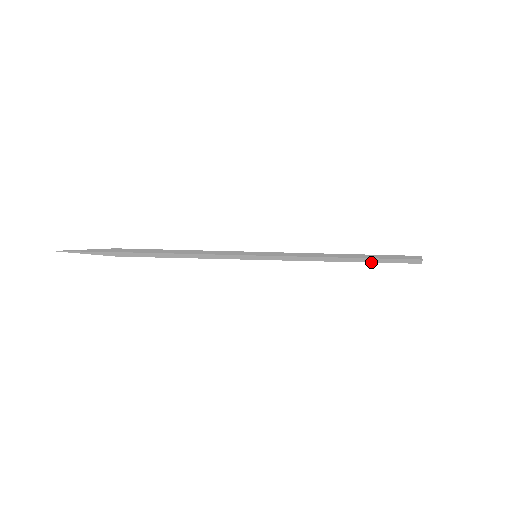
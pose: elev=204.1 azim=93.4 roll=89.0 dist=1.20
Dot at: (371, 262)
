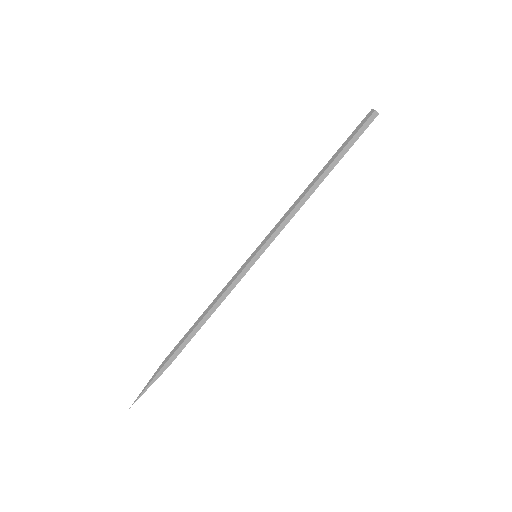
Dot at: occluded
